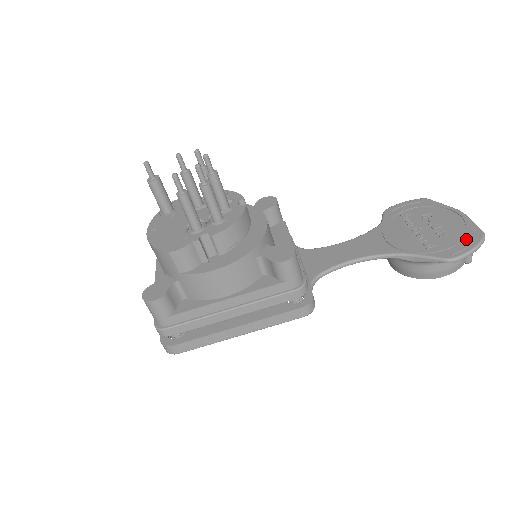
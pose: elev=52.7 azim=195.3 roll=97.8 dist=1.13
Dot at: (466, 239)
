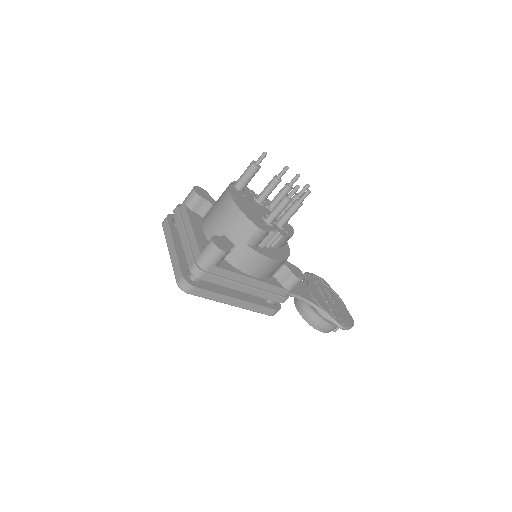
Dot at: (348, 319)
